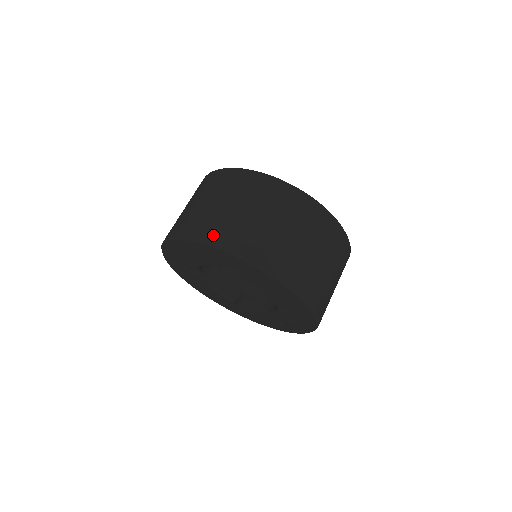
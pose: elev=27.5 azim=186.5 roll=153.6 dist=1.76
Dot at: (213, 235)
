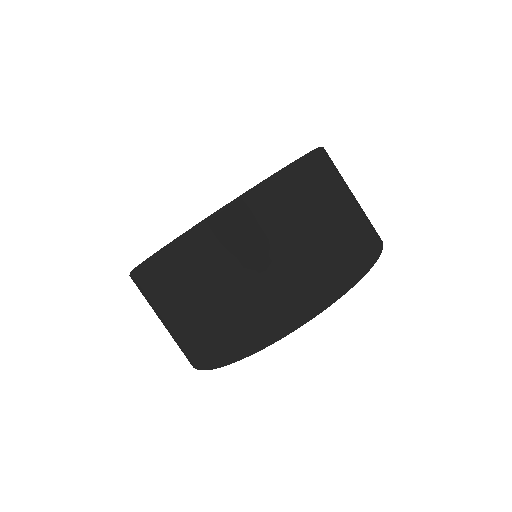
Dot at: (264, 331)
